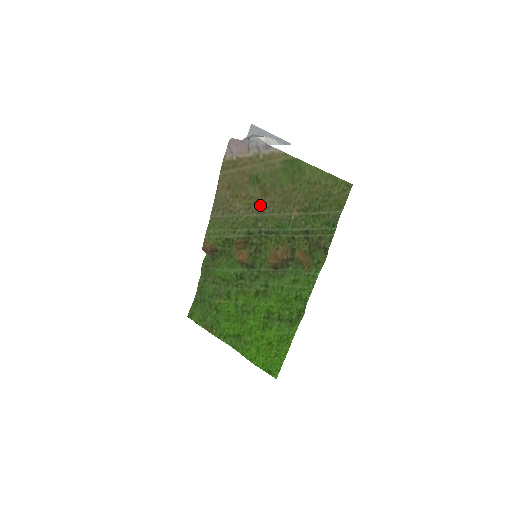
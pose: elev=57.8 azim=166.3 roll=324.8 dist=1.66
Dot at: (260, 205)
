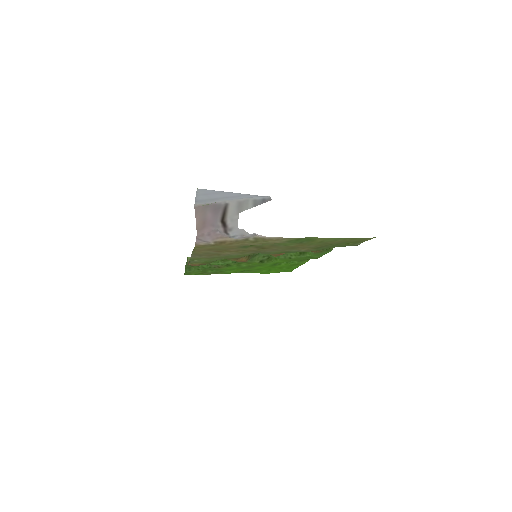
Dot at: (258, 251)
